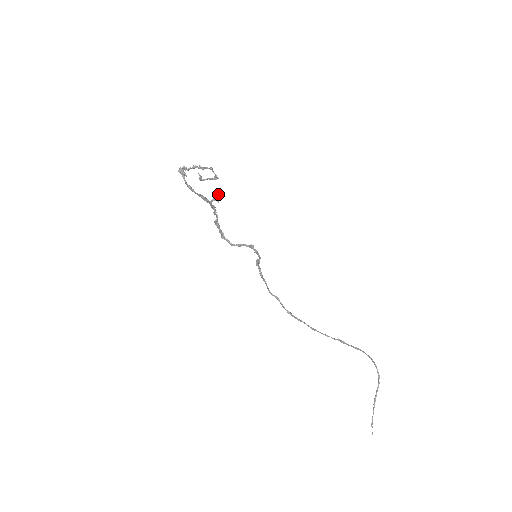
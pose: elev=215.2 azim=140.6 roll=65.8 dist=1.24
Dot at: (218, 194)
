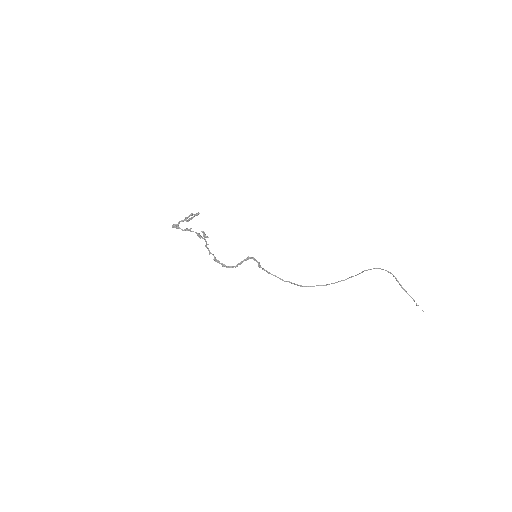
Dot at: (204, 233)
